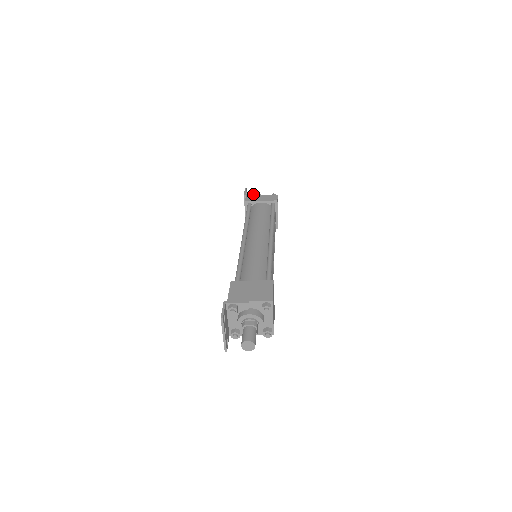
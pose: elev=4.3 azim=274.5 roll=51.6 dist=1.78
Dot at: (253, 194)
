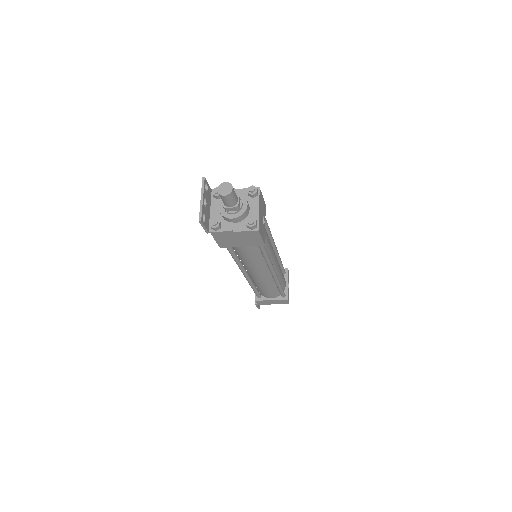
Dot at: occluded
